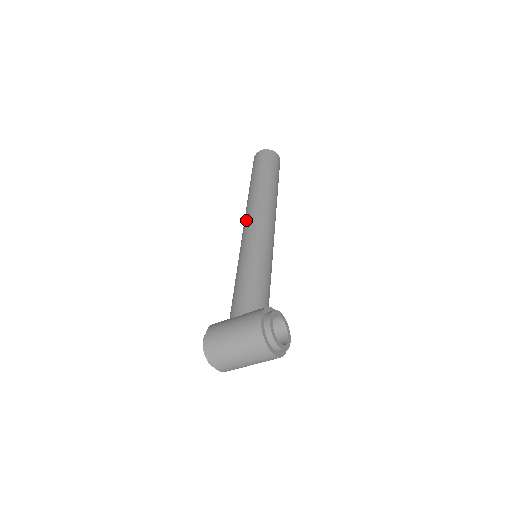
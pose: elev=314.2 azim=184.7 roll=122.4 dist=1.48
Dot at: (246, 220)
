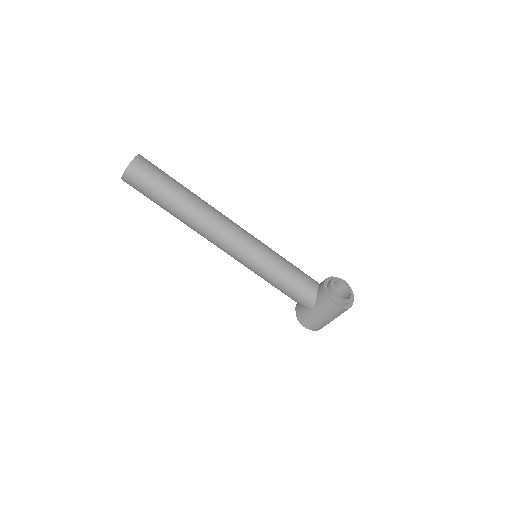
Dot at: (219, 247)
